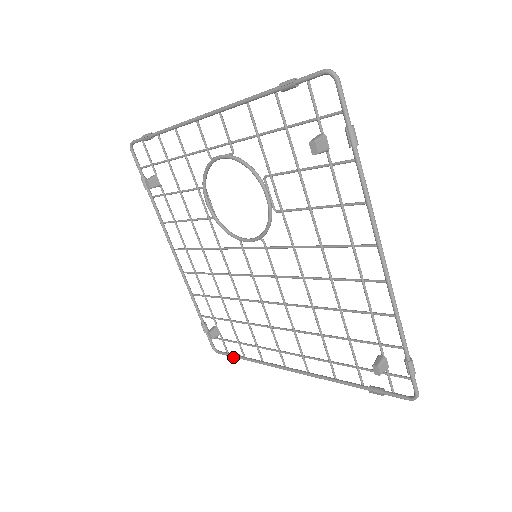
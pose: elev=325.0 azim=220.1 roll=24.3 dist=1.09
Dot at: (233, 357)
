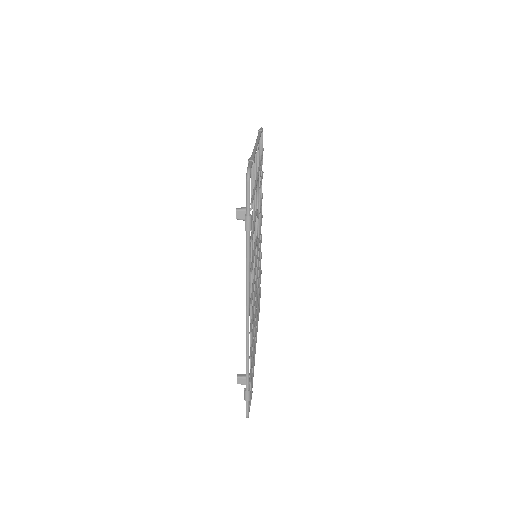
Dot at: occluded
